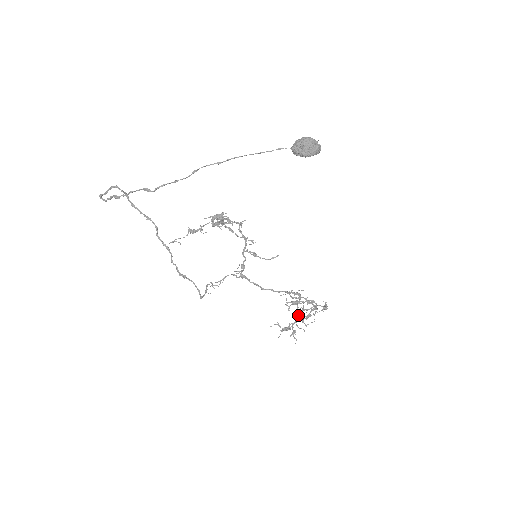
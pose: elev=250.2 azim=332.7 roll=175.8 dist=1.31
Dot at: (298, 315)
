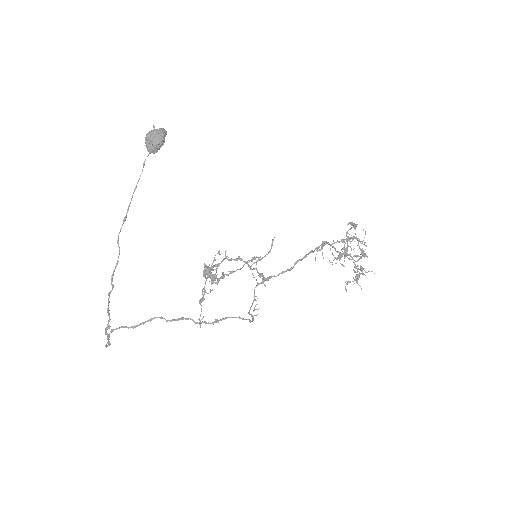
Dot at: occluded
